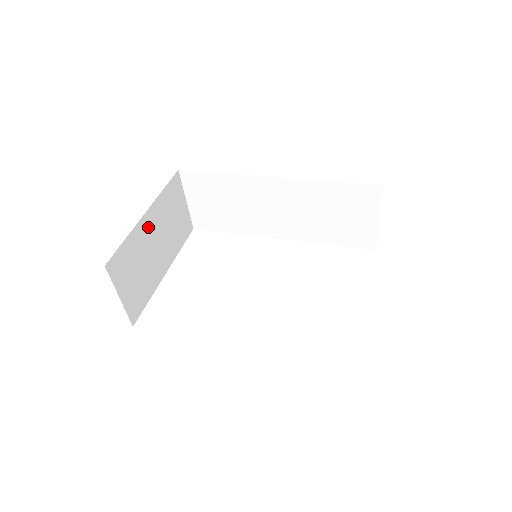
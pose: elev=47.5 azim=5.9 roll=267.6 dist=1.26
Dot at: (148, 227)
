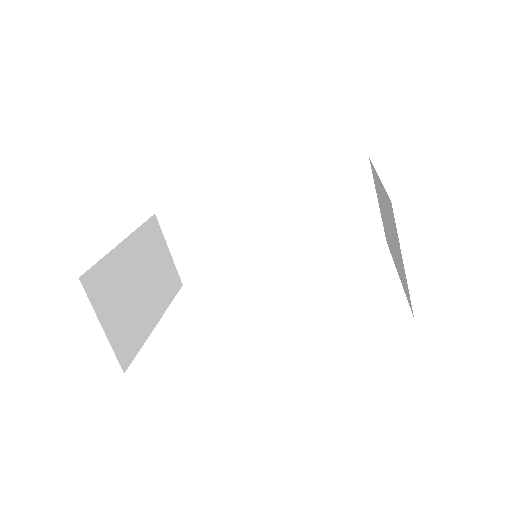
Dot at: (128, 258)
